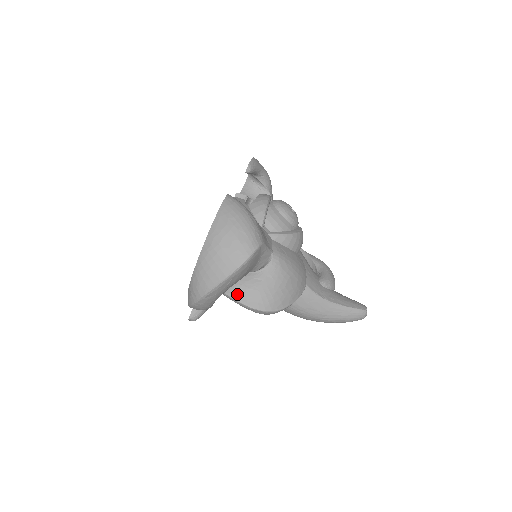
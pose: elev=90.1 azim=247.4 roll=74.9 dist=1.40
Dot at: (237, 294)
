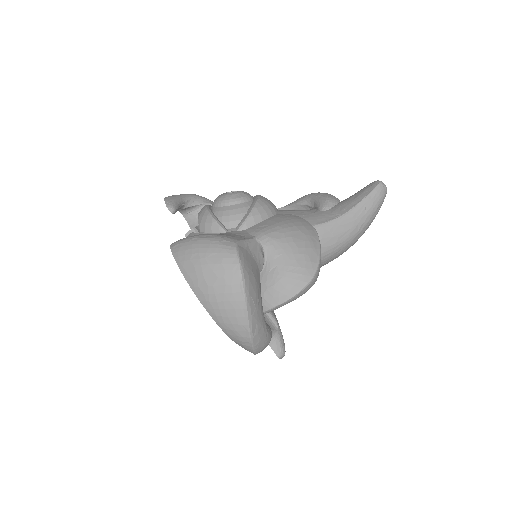
Dot at: (272, 300)
